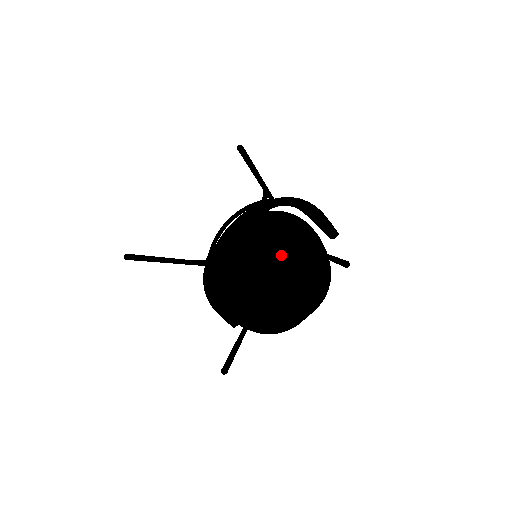
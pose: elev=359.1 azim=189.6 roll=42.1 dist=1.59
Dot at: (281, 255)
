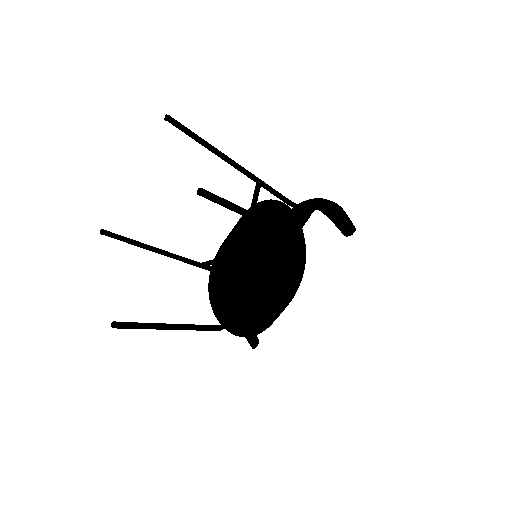
Dot at: (259, 244)
